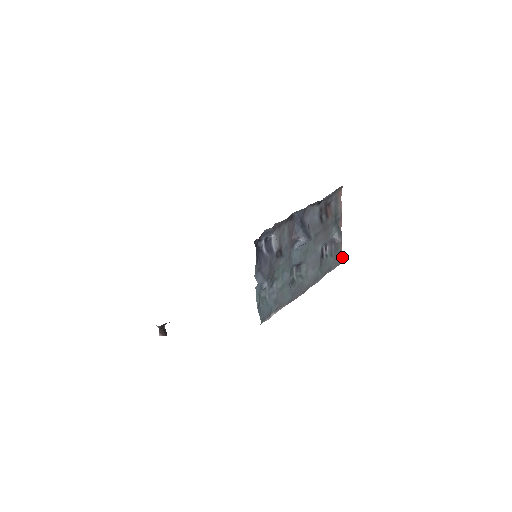
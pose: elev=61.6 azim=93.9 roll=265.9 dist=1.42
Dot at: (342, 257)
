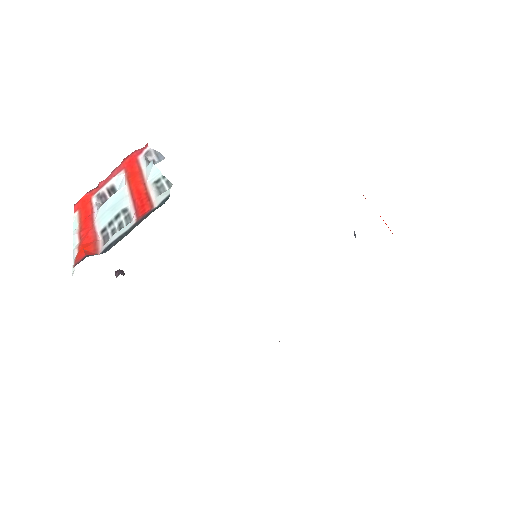
Dot at: occluded
